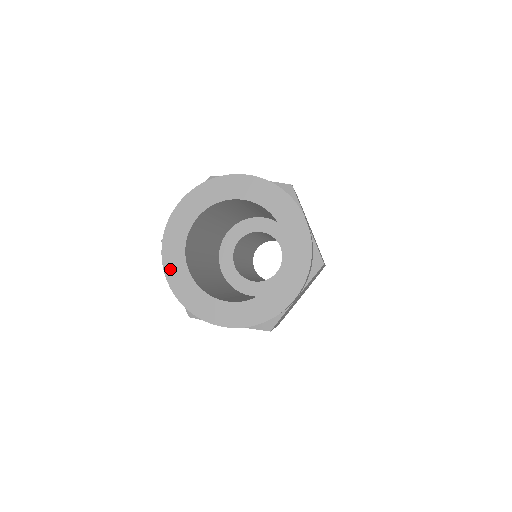
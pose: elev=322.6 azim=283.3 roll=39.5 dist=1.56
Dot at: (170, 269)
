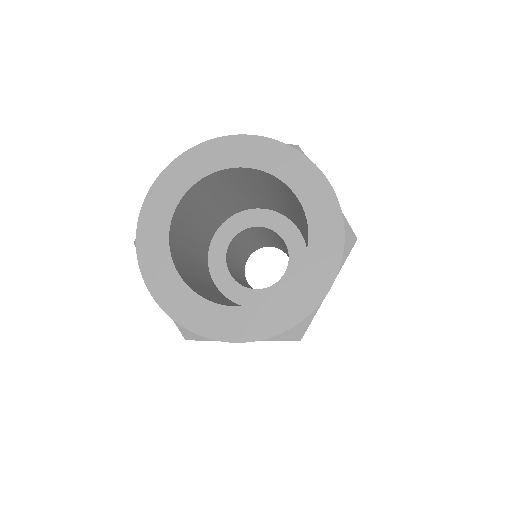
Dot at: (151, 275)
